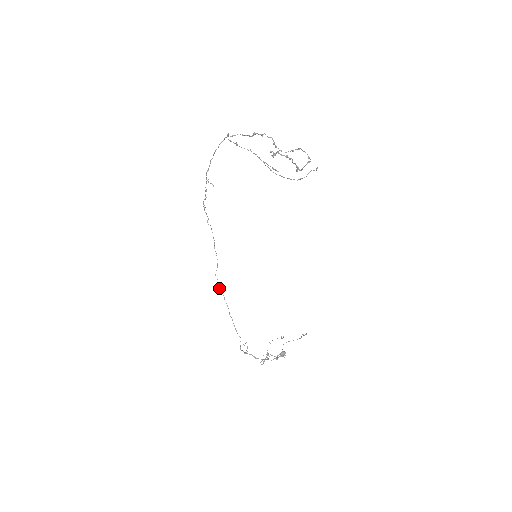
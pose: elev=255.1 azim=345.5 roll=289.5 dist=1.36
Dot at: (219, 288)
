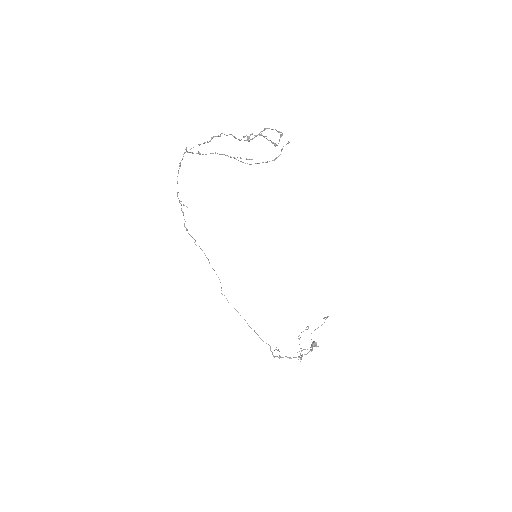
Dot at: occluded
